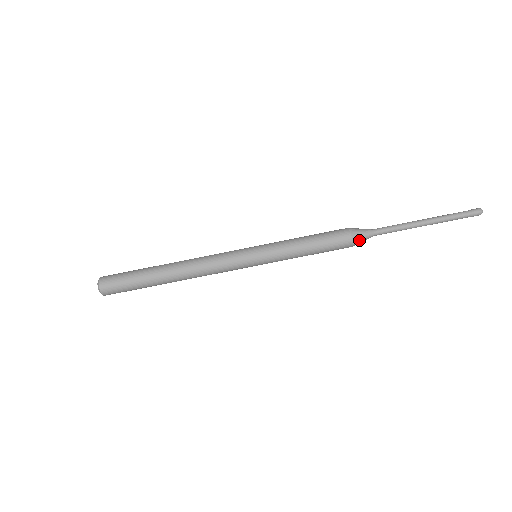
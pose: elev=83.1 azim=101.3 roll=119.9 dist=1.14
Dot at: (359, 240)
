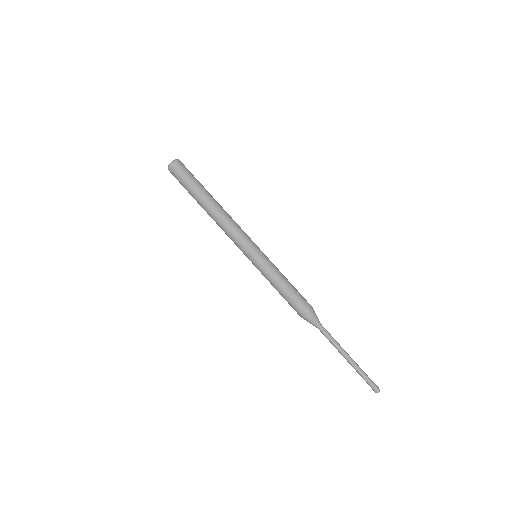
Dot at: (307, 320)
